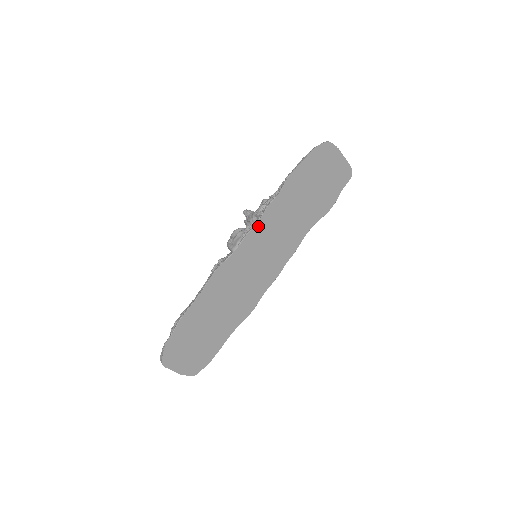
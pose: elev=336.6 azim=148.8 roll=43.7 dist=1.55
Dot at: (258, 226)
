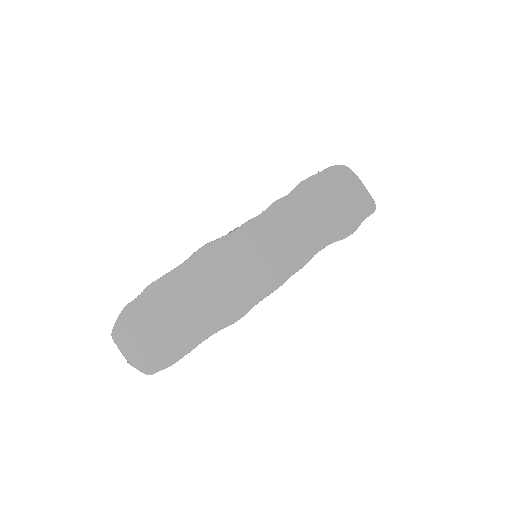
Dot at: (261, 218)
